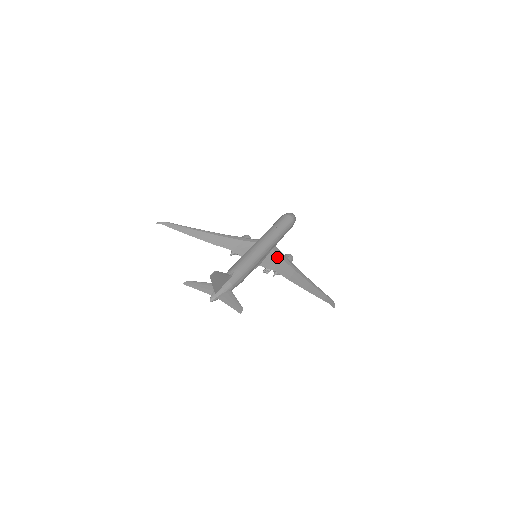
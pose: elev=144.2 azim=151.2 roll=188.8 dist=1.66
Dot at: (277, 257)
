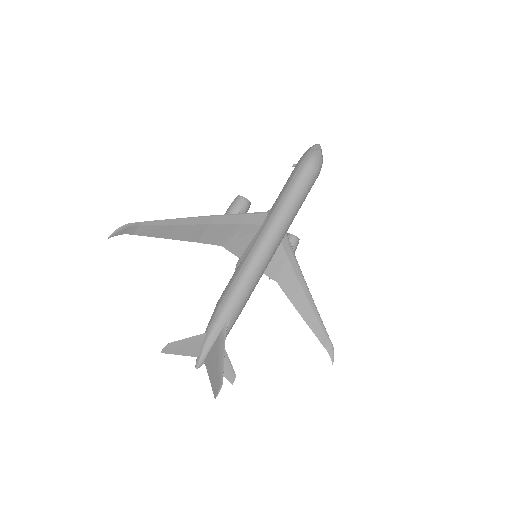
Dot at: (283, 255)
